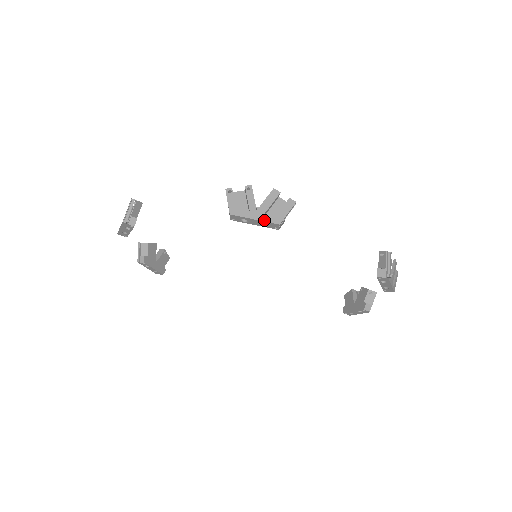
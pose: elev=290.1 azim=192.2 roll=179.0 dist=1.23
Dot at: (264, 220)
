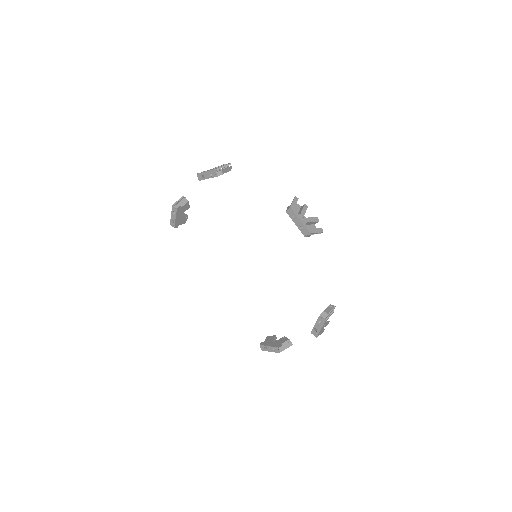
Dot at: (304, 225)
